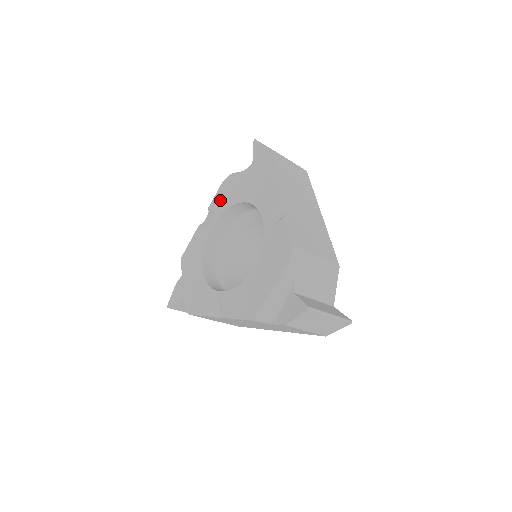
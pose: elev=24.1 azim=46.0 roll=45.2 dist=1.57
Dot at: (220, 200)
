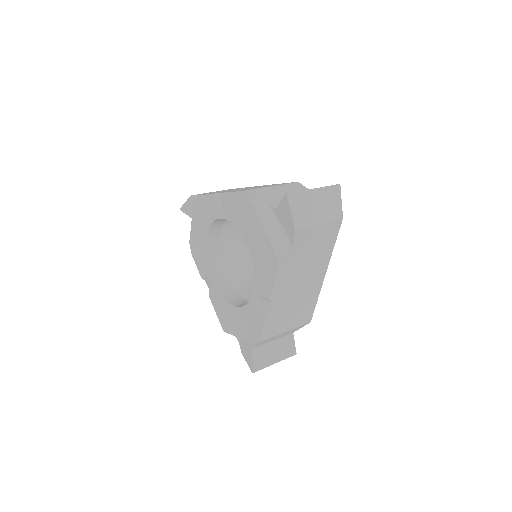
Dot at: (234, 207)
